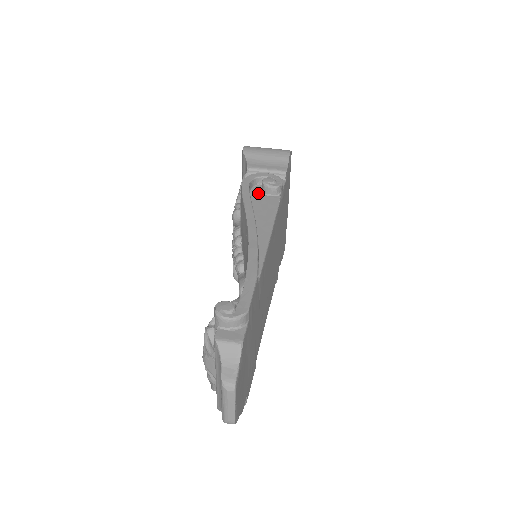
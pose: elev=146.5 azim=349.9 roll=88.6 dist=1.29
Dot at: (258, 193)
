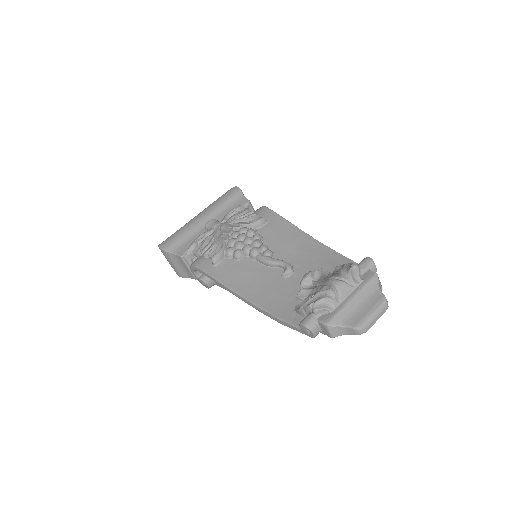
Dot at: occluded
